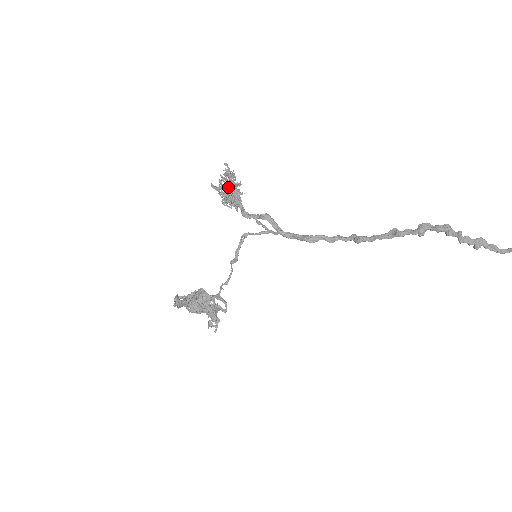
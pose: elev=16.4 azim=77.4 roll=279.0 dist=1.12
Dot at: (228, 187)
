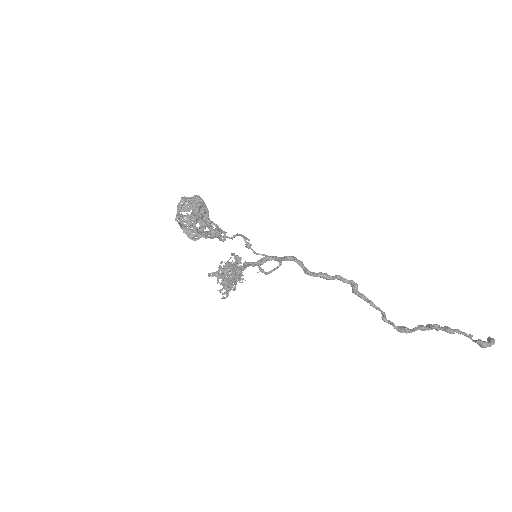
Dot at: occluded
